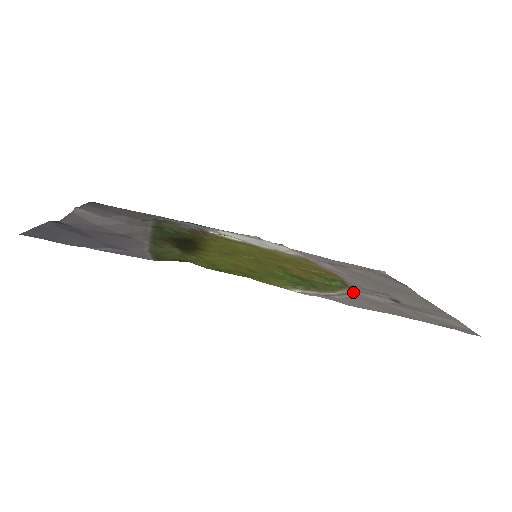
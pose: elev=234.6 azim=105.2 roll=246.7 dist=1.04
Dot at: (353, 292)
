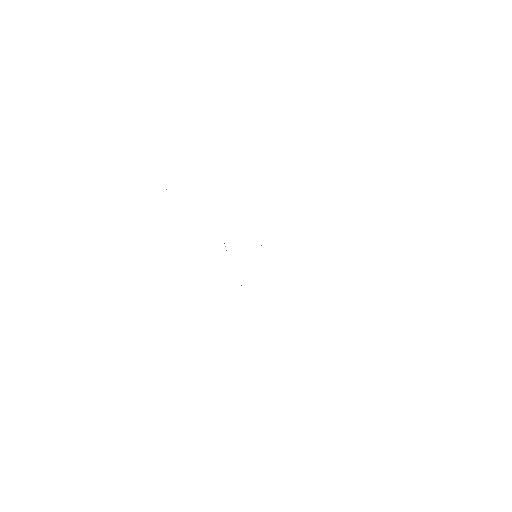
Dot at: occluded
